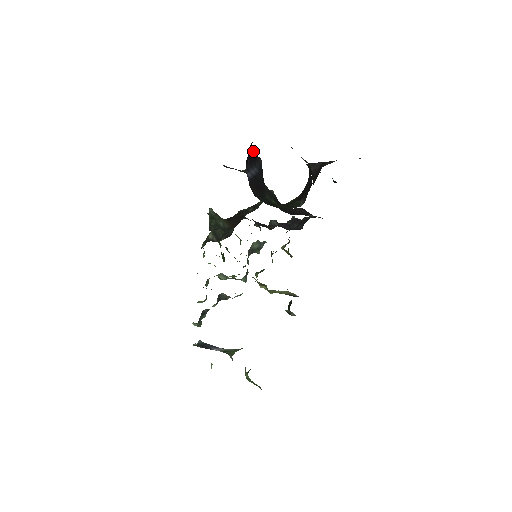
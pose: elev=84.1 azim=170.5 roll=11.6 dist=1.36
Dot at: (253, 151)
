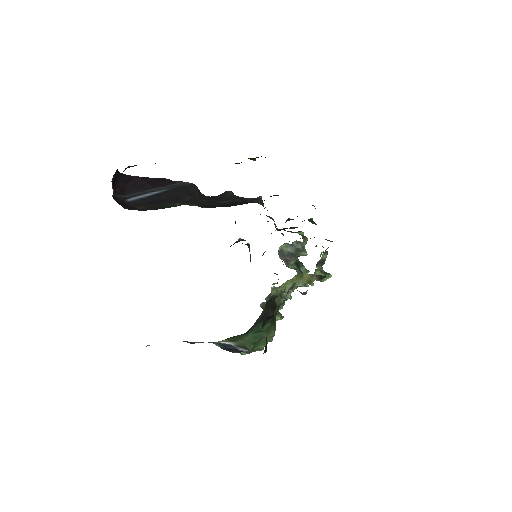
Dot at: (156, 181)
